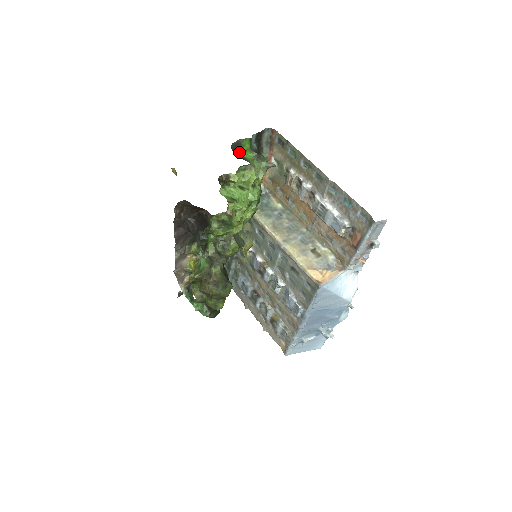
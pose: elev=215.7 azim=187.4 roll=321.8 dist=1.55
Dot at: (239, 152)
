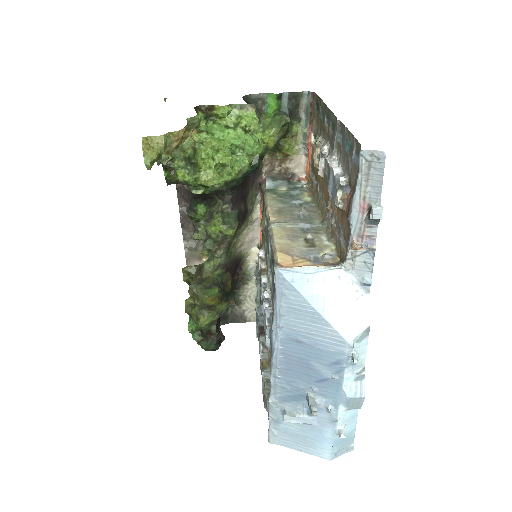
Dot at: (260, 109)
